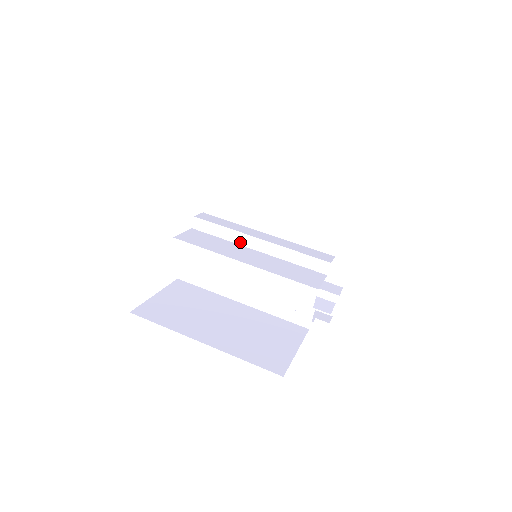
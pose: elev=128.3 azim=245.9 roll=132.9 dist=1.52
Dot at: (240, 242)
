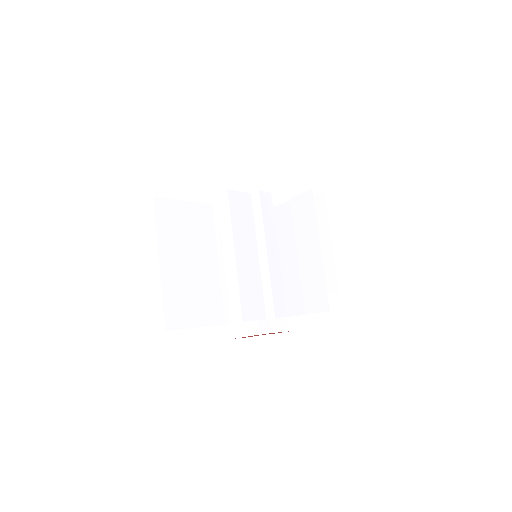
Dot at: (258, 238)
